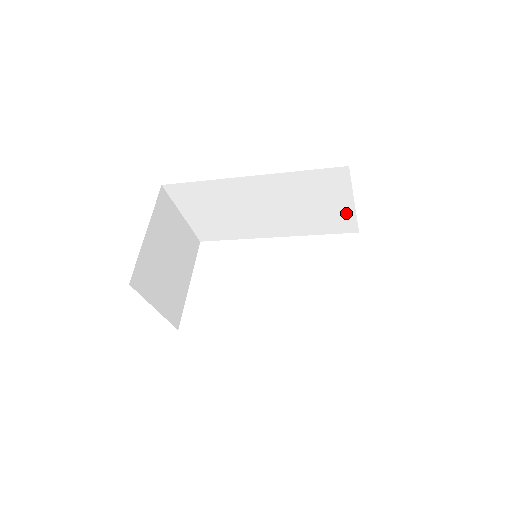
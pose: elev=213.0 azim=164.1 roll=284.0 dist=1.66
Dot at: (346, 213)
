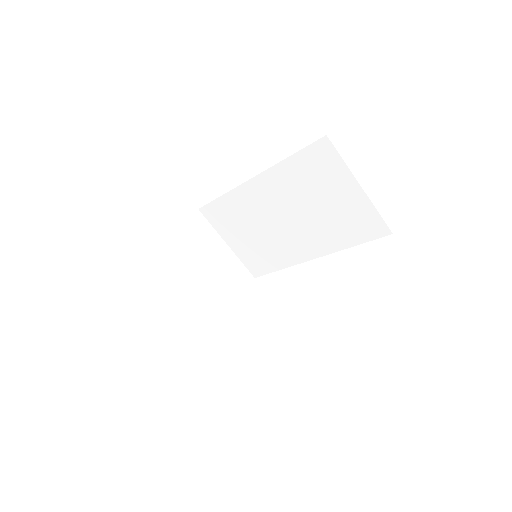
Dot at: (362, 205)
